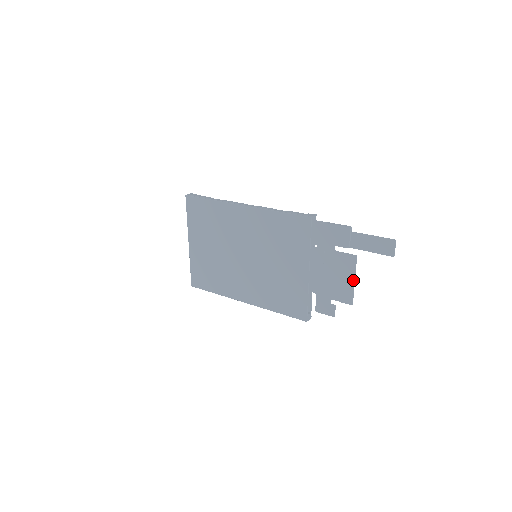
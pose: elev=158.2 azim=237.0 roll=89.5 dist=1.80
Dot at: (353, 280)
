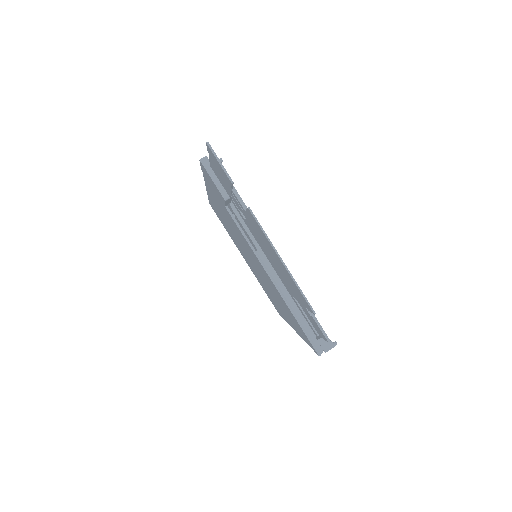
Dot at: (280, 260)
